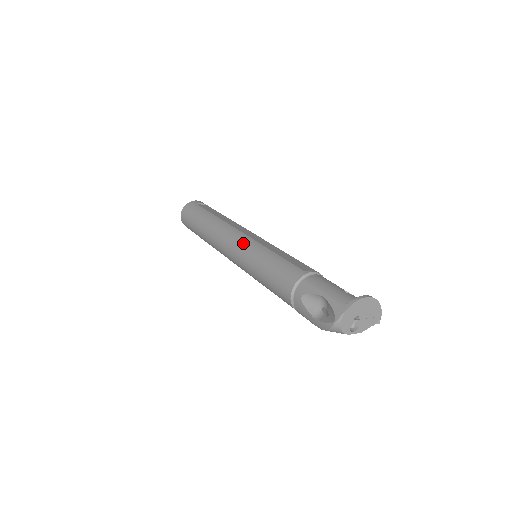
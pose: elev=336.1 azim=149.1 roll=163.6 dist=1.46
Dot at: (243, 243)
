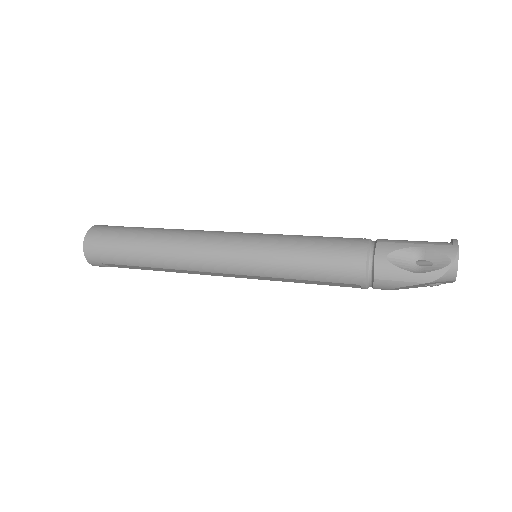
Dot at: (246, 237)
